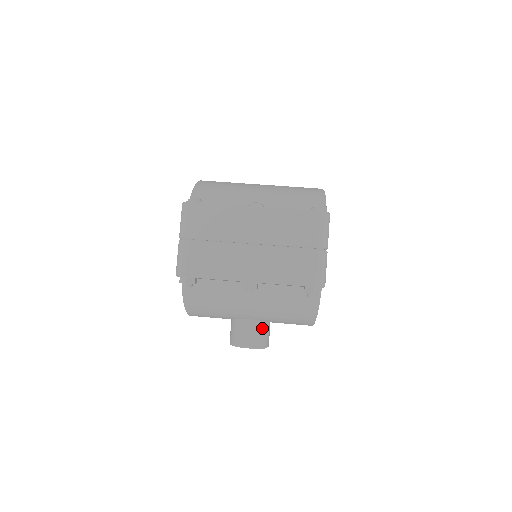
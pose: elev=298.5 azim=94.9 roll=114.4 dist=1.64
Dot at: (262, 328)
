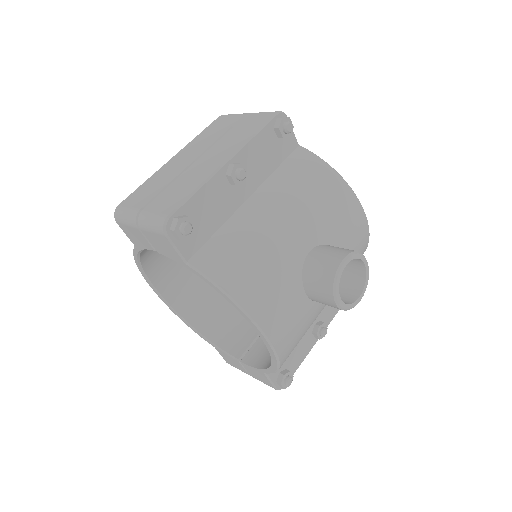
Dot at: (330, 247)
